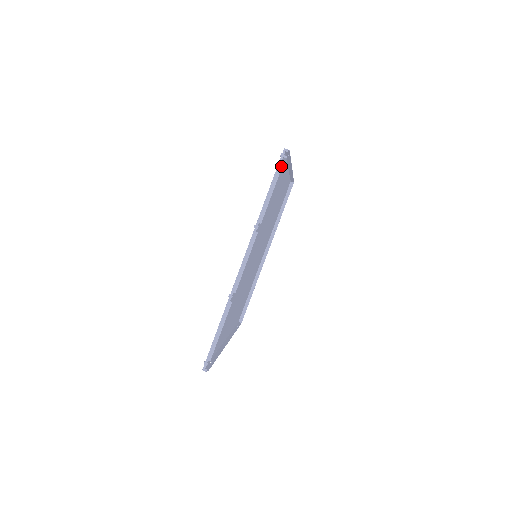
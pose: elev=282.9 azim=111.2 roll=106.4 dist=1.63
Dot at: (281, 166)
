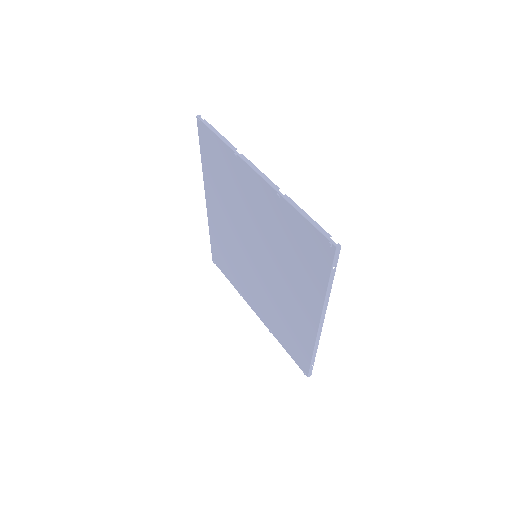
Dot at: (206, 122)
